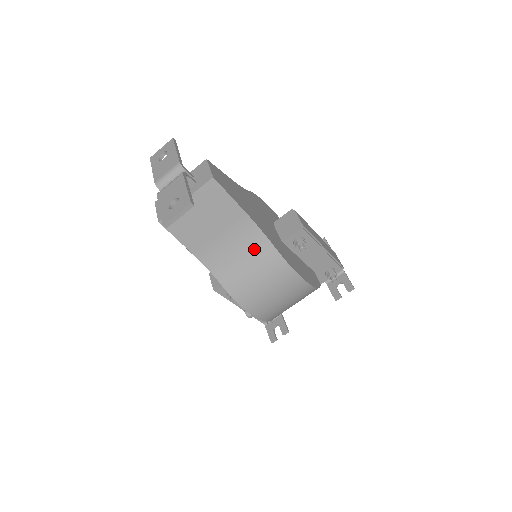
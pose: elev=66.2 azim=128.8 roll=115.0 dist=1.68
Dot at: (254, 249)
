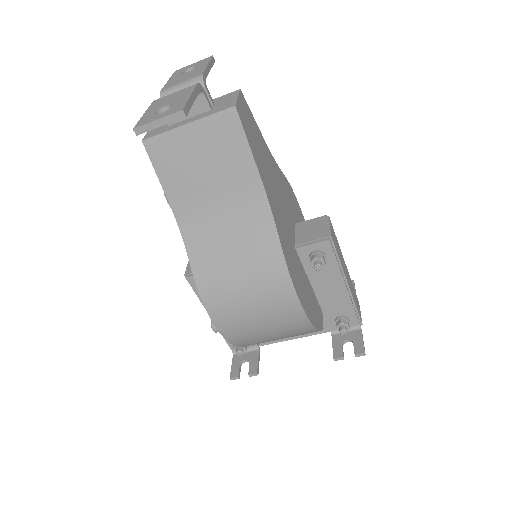
Dot at: (252, 233)
